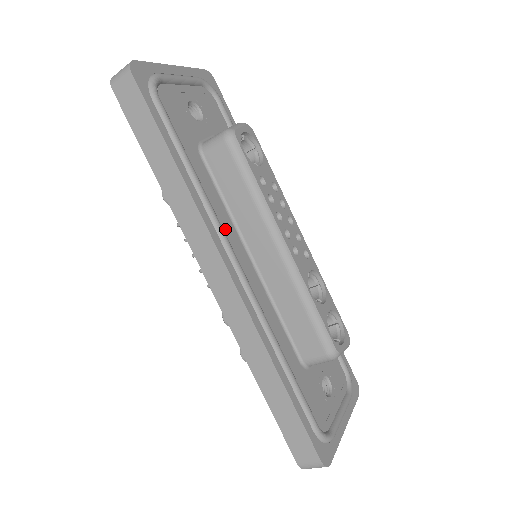
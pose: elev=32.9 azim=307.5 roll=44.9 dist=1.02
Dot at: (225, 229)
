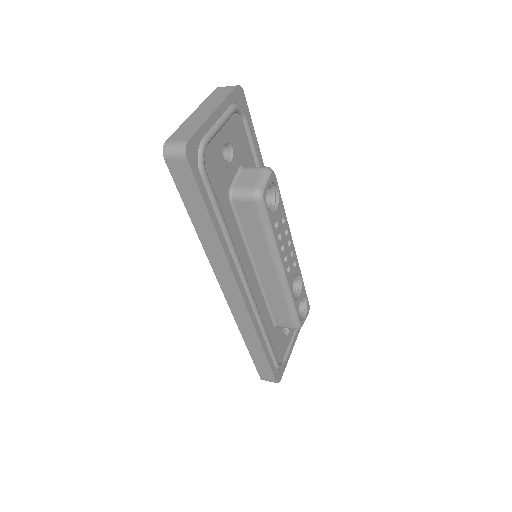
Dot at: (241, 259)
